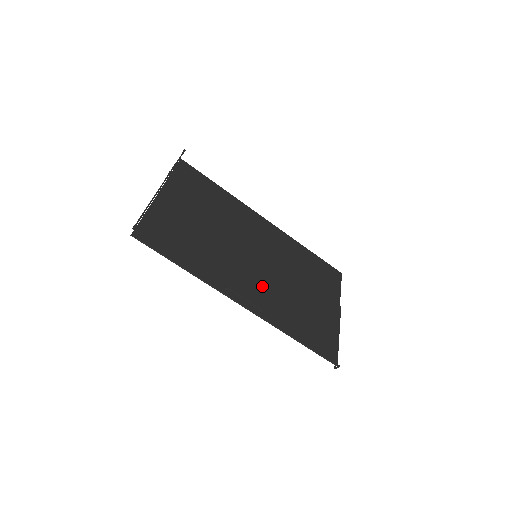
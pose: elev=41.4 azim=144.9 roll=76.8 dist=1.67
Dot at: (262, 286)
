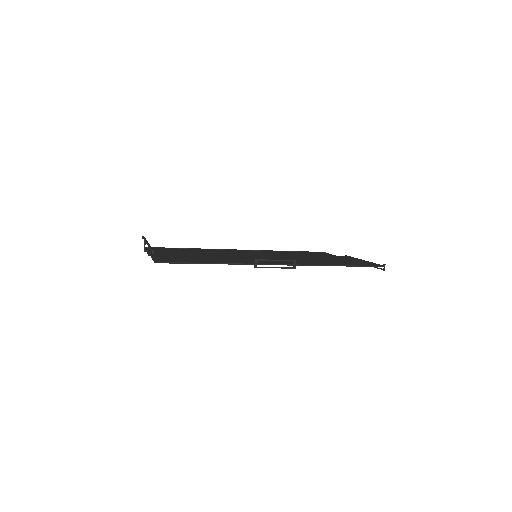
Dot at: occluded
